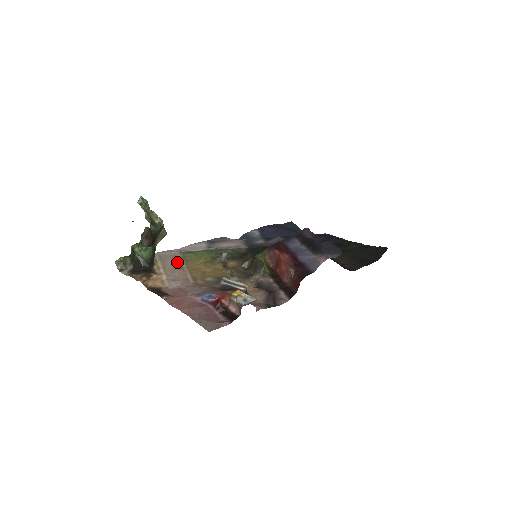
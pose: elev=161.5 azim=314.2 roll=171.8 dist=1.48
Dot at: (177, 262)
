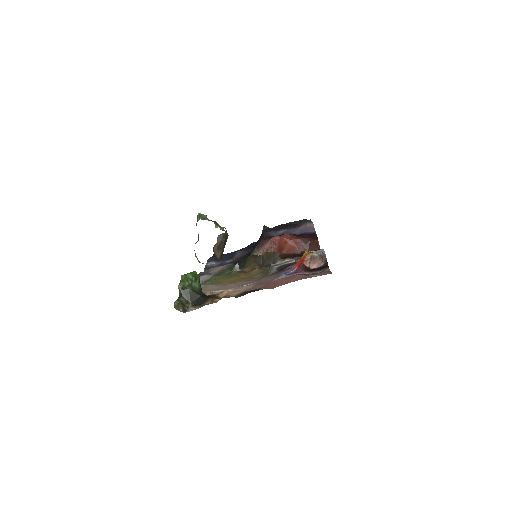
Dot at: (215, 285)
